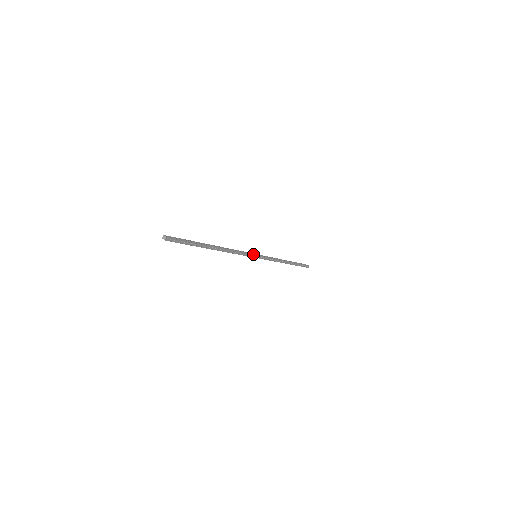
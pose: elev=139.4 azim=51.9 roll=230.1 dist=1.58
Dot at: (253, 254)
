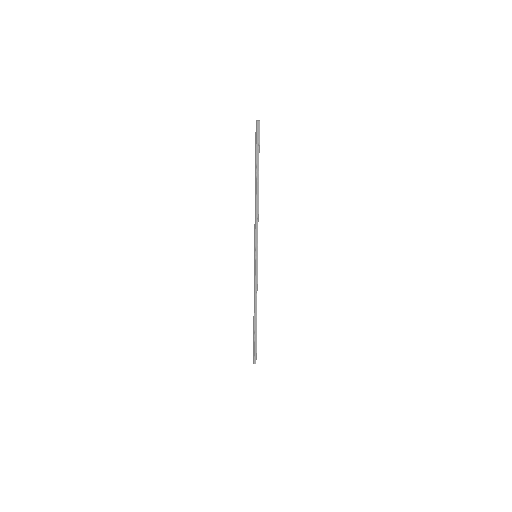
Dot at: (257, 247)
